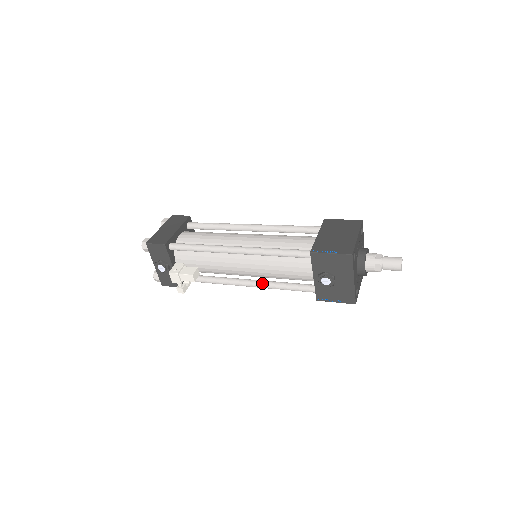
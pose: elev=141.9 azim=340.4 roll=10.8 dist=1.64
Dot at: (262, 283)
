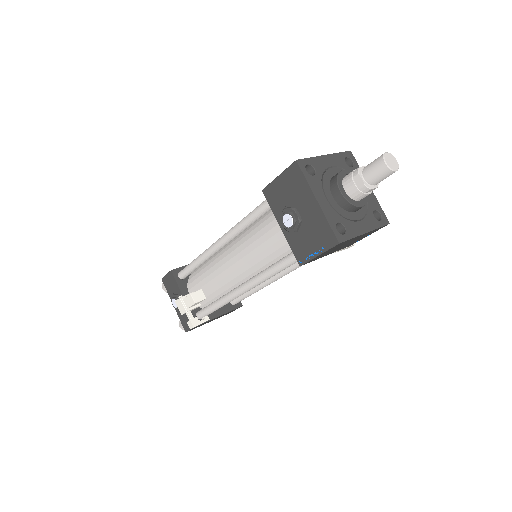
Dot at: (252, 277)
